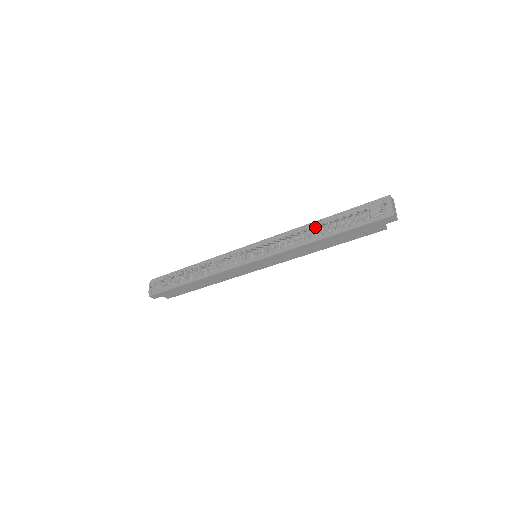
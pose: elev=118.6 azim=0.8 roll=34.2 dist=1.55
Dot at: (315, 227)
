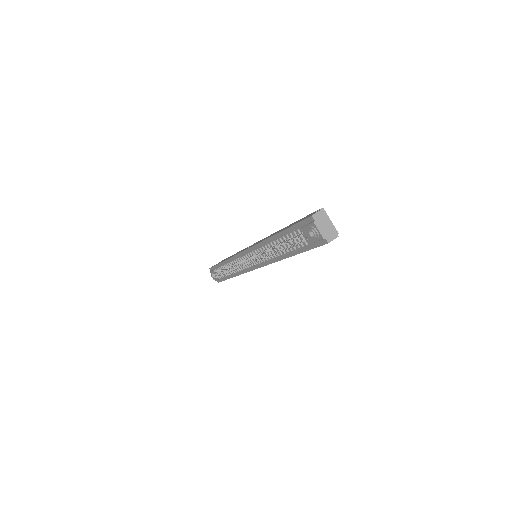
Dot at: (274, 245)
